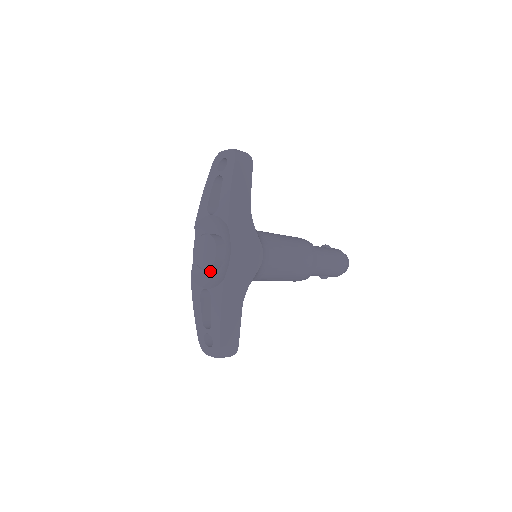
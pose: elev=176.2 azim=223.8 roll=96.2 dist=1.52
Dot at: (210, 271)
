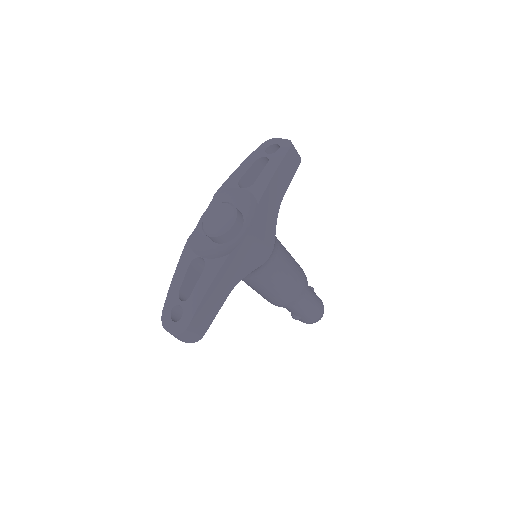
Dot at: (213, 243)
